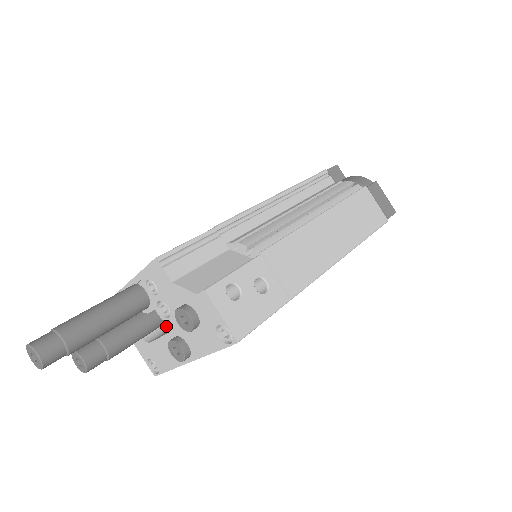
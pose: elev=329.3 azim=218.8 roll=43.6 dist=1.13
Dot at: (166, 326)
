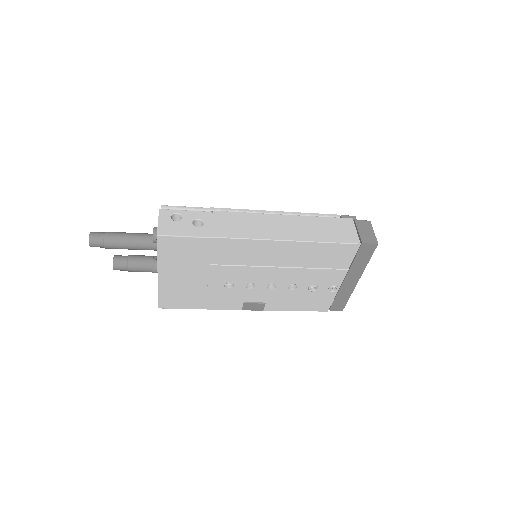
Dot at: occluded
